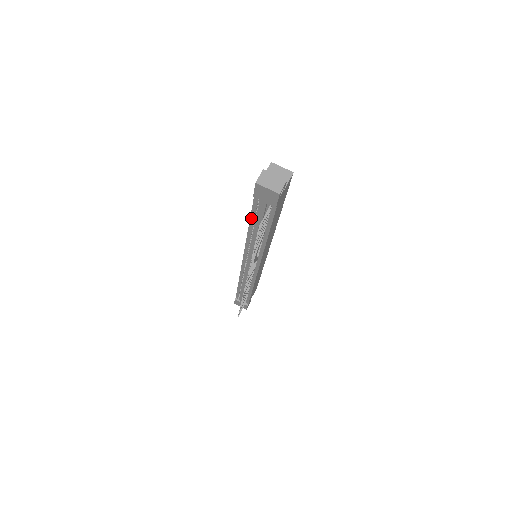
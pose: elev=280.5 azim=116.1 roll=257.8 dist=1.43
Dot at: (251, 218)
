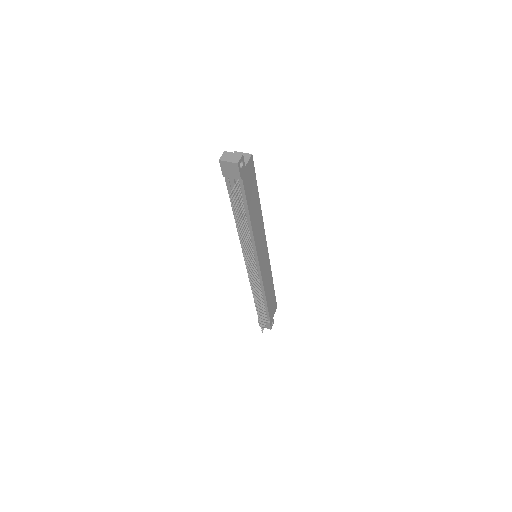
Dot at: (231, 204)
